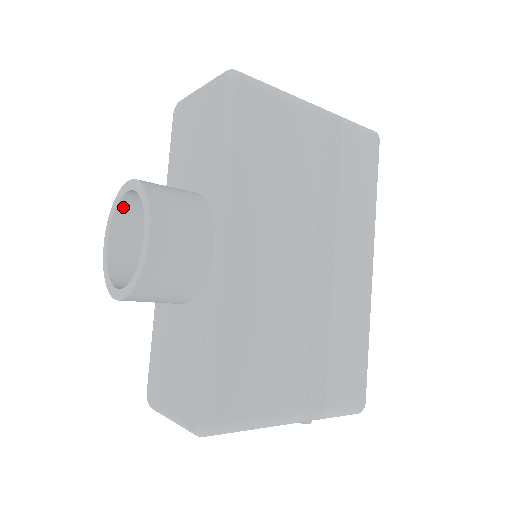
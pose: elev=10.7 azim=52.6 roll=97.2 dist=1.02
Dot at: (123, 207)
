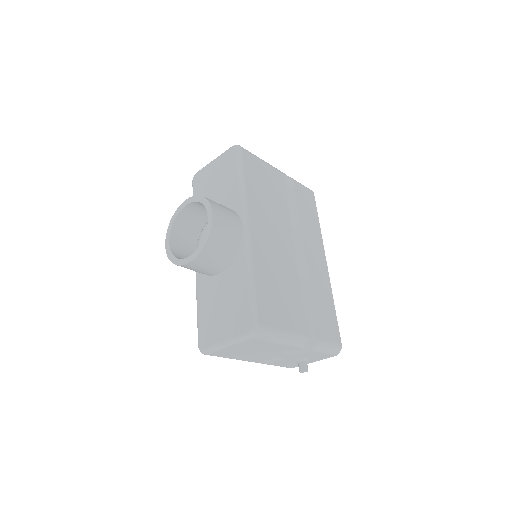
Dot at: (178, 220)
